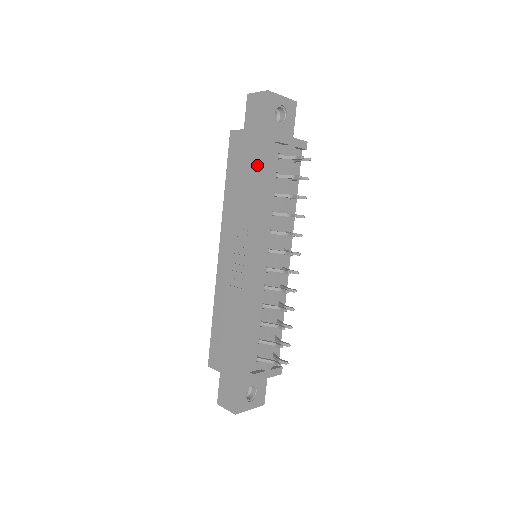
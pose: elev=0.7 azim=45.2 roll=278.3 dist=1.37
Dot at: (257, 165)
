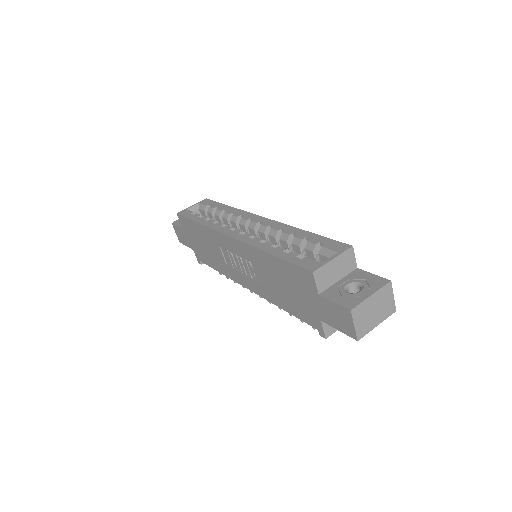
Dot at: (297, 304)
